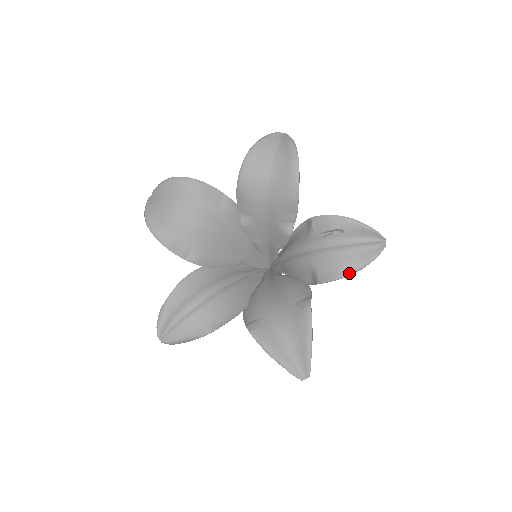
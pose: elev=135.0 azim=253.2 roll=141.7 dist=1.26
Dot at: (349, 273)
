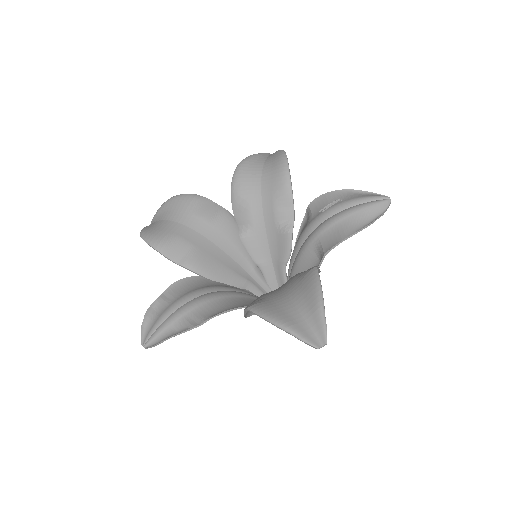
Dot at: (355, 230)
